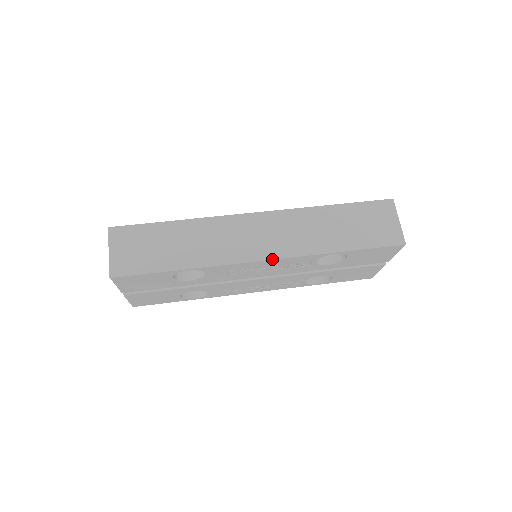
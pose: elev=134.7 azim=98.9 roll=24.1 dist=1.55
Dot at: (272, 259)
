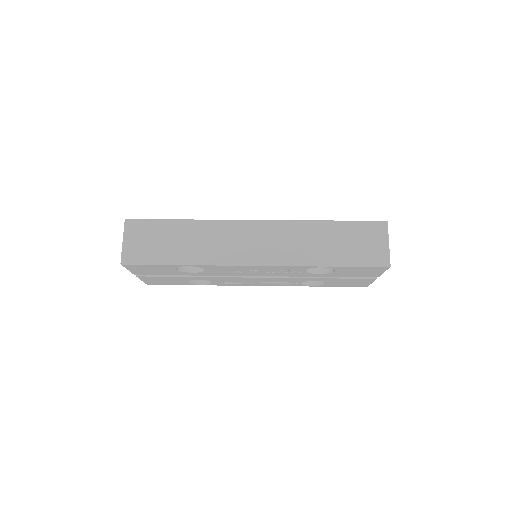
Dot at: (263, 265)
